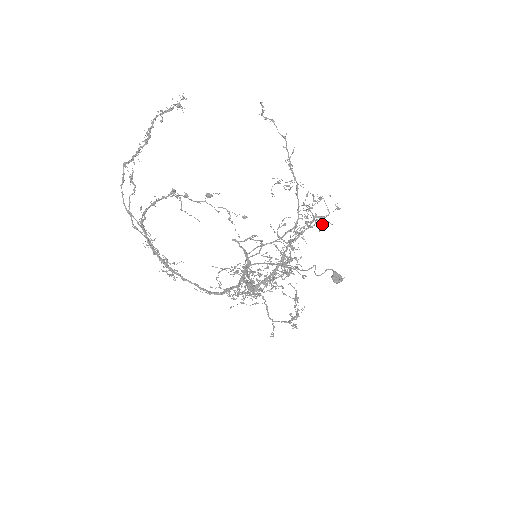
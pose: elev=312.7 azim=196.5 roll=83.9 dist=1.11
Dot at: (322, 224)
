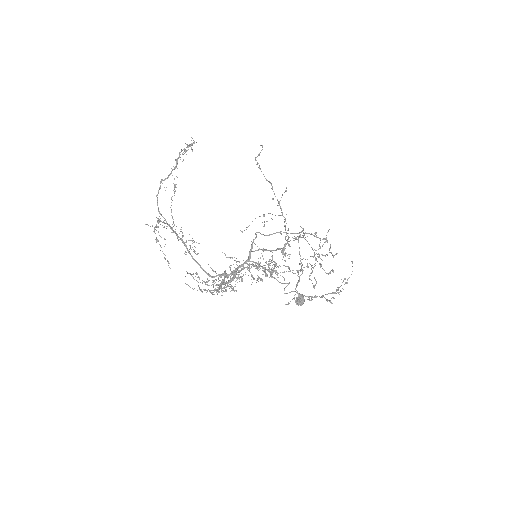
Dot at: (285, 261)
